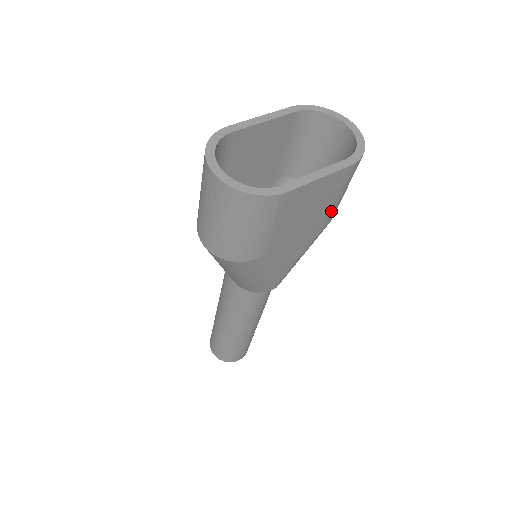
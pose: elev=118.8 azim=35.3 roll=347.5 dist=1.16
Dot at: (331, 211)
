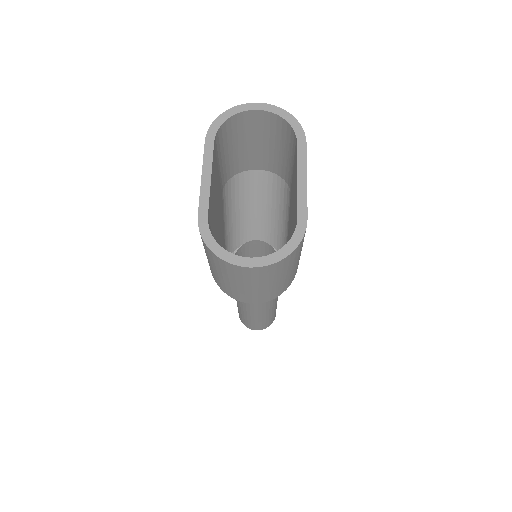
Dot at: occluded
